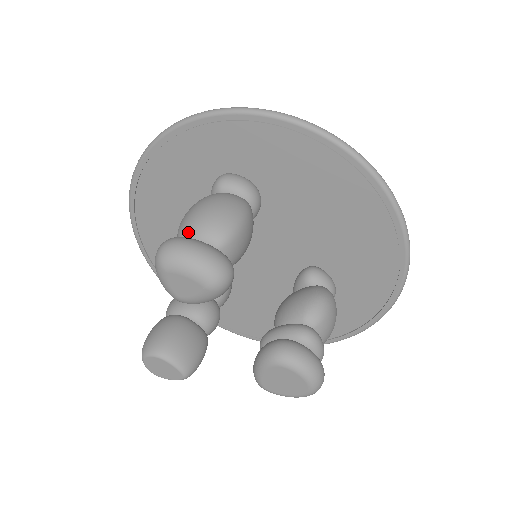
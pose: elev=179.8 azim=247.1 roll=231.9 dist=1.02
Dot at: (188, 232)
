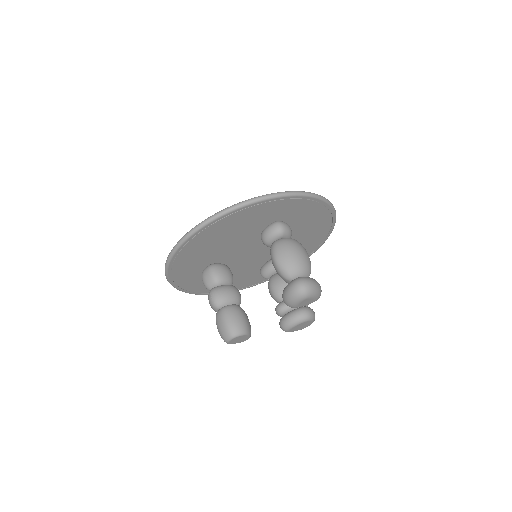
Dot at: (299, 272)
